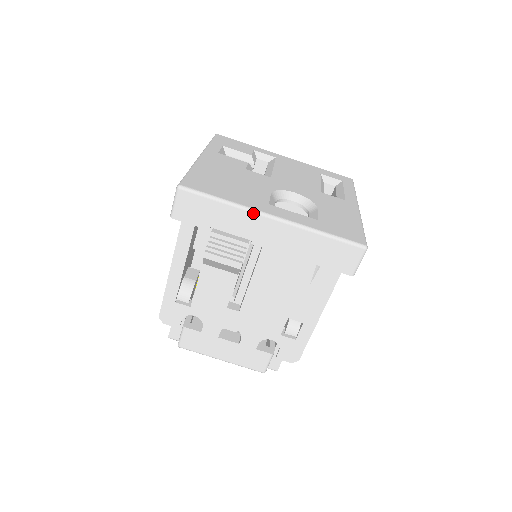
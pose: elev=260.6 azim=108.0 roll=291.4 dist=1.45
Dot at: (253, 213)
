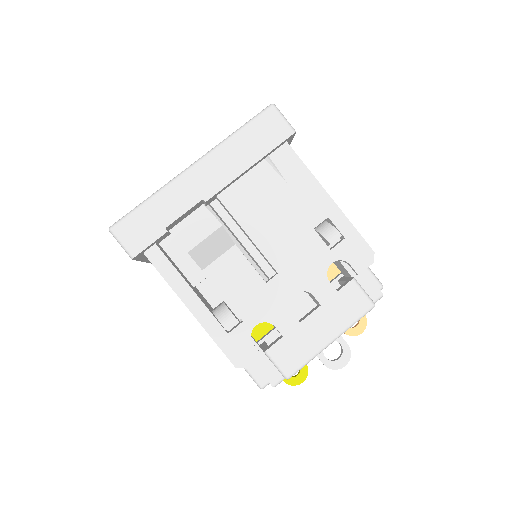
Dot at: (177, 179)
